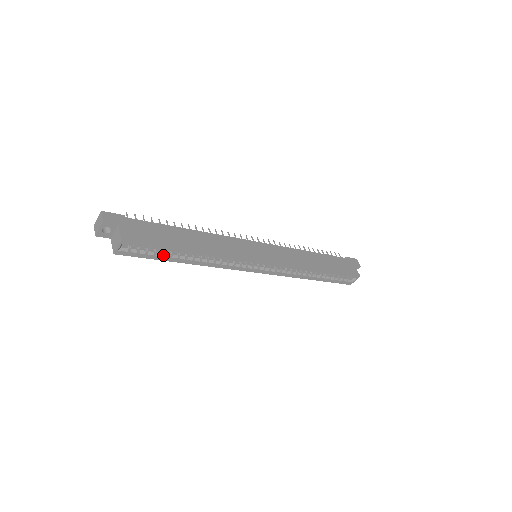
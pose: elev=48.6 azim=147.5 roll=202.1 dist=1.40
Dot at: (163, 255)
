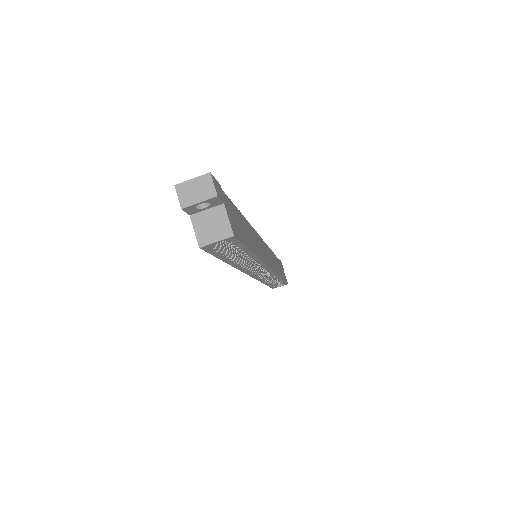
Dot at: occluded
